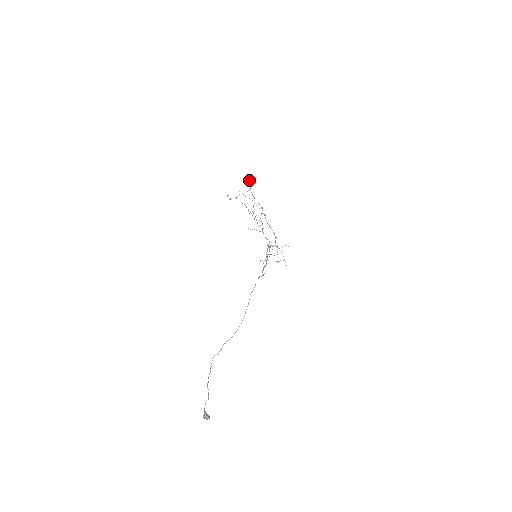
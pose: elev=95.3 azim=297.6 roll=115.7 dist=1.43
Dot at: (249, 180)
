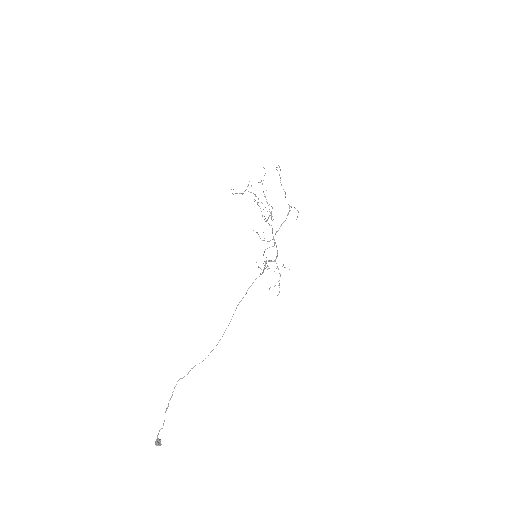
Dot at: (264, 168)
